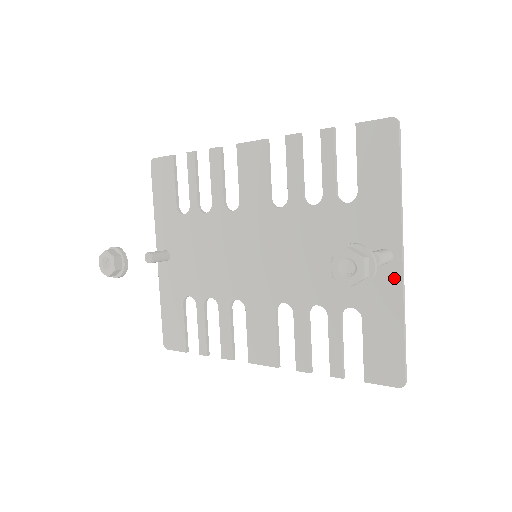
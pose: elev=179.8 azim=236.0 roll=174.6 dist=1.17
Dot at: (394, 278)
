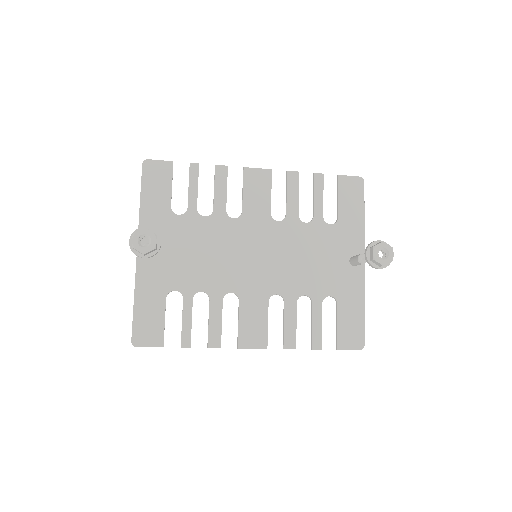
Dot at: (359, 276)
